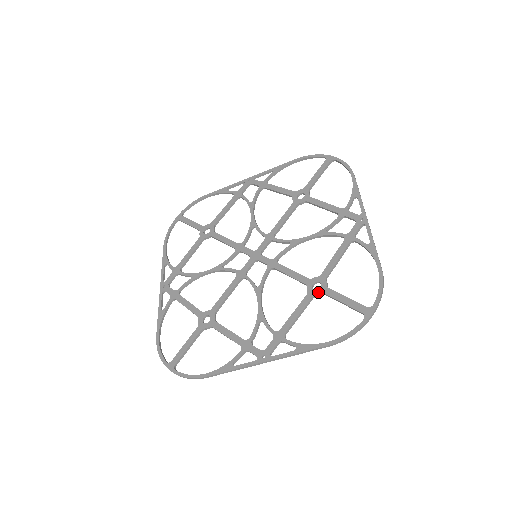
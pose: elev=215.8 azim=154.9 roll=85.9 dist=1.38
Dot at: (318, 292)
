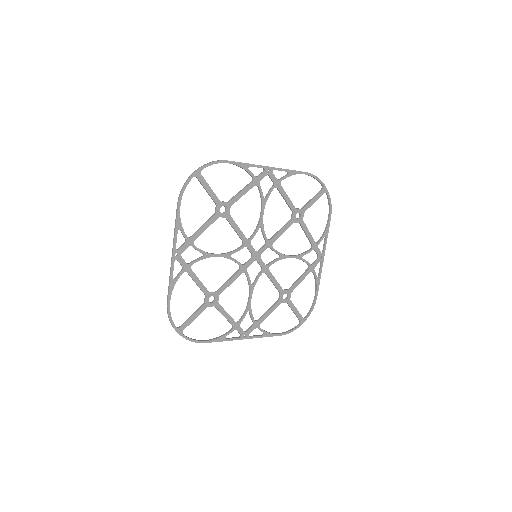
Dot at: (285, 301)
